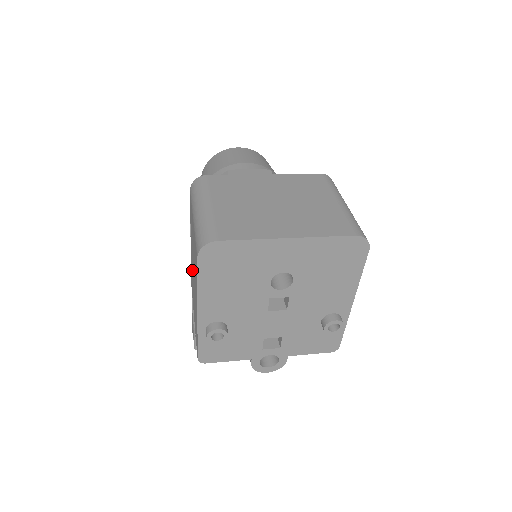
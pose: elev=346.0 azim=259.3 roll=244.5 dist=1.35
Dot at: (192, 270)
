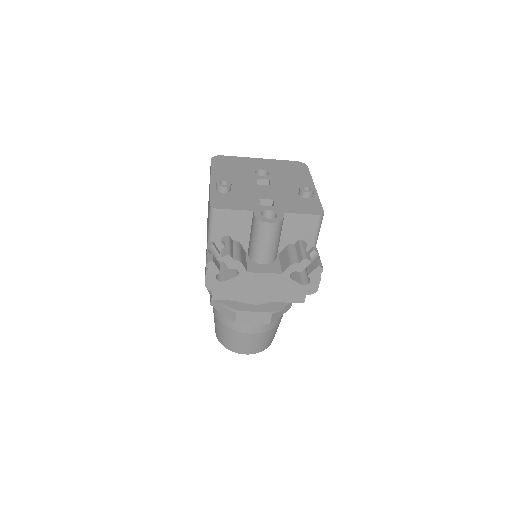
Dot at: occluded
